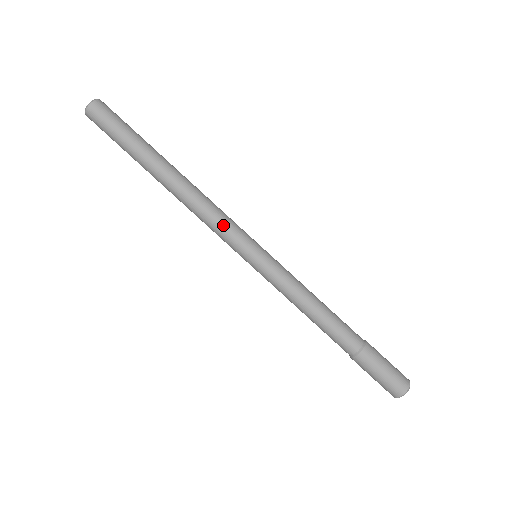
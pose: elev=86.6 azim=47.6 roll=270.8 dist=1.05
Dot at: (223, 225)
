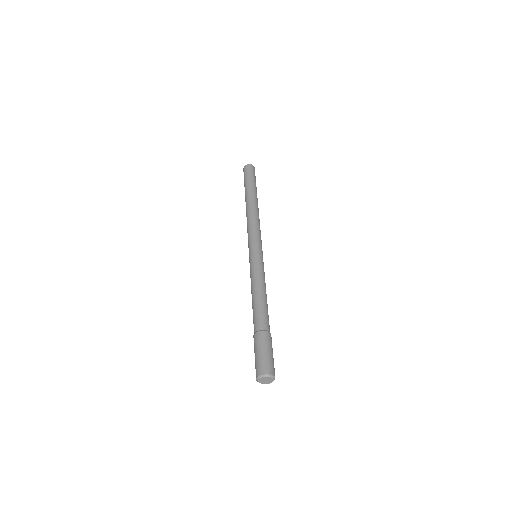
Dot at: (249, 232)
